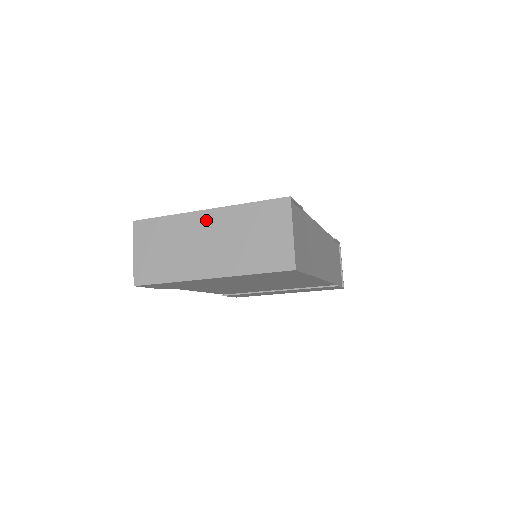
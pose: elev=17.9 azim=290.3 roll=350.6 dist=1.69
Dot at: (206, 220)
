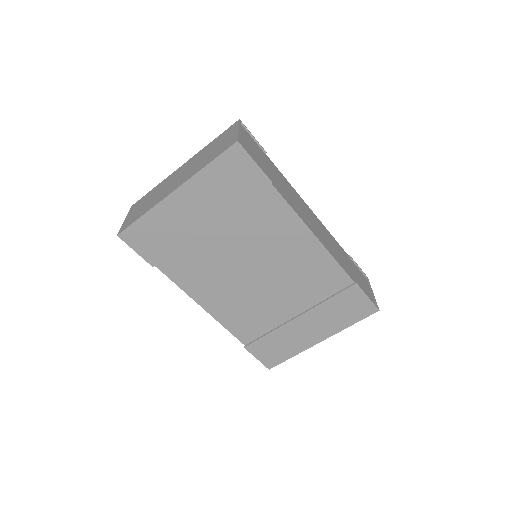
Dot at: (180, 169)
